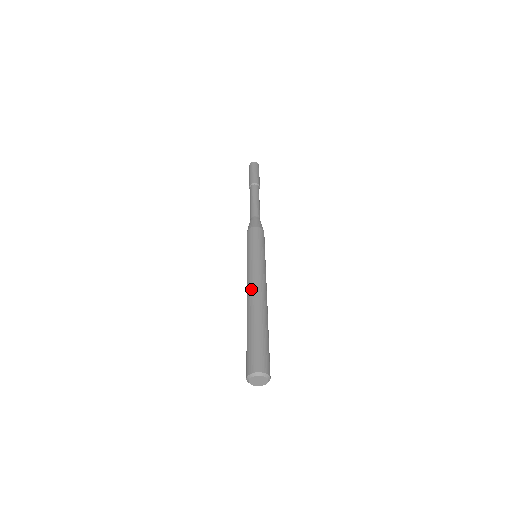
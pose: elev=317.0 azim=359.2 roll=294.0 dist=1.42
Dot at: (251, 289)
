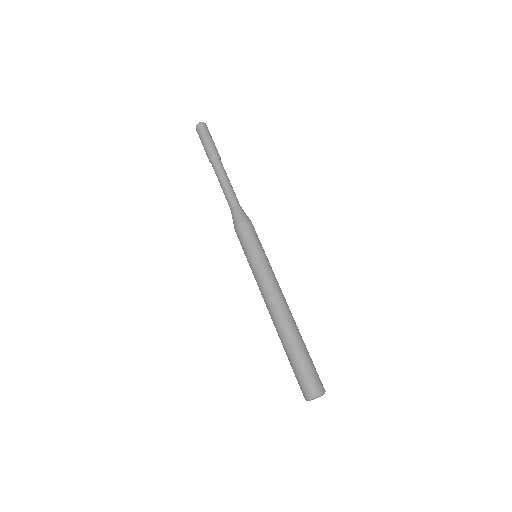
Dot at: (277, 301)
